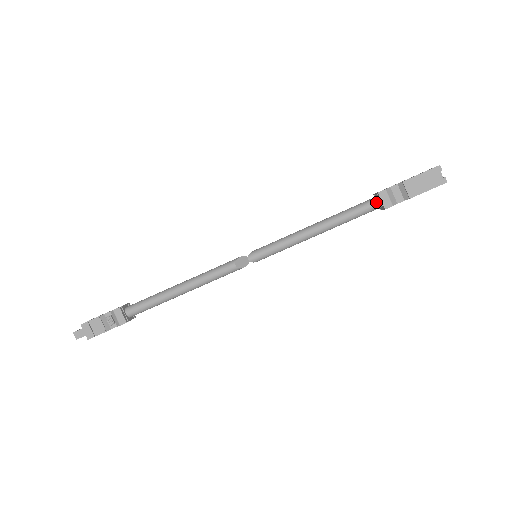
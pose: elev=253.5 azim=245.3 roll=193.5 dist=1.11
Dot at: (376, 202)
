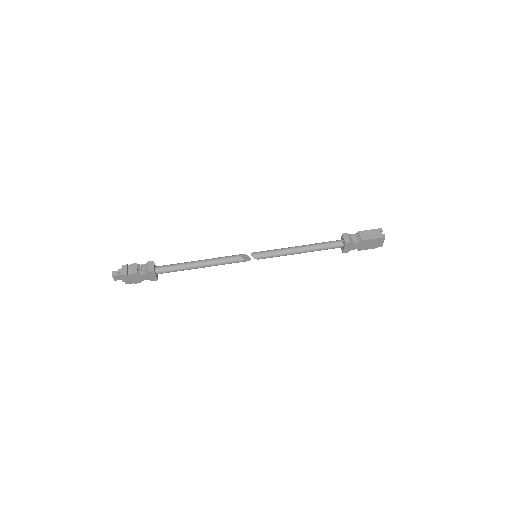
Dot at: (340, 241)
